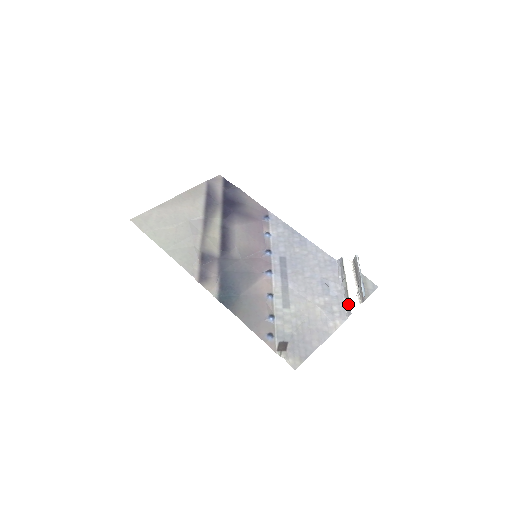
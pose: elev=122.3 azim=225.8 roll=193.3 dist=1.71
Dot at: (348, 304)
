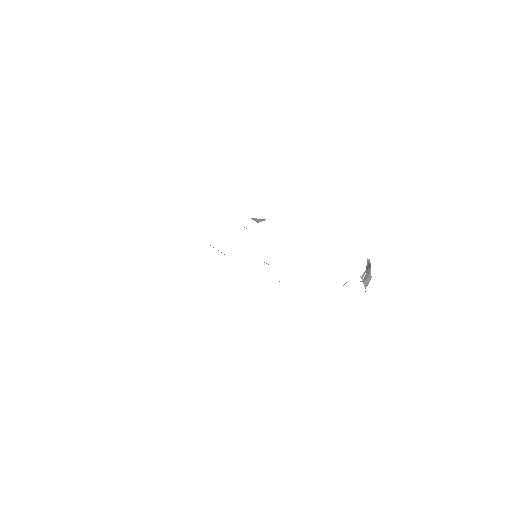
Dot at: occluded
